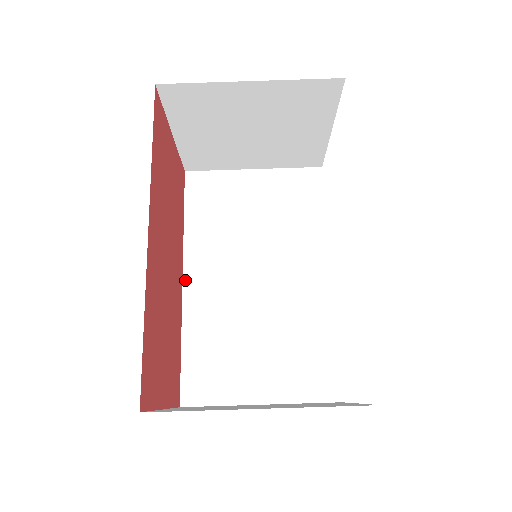
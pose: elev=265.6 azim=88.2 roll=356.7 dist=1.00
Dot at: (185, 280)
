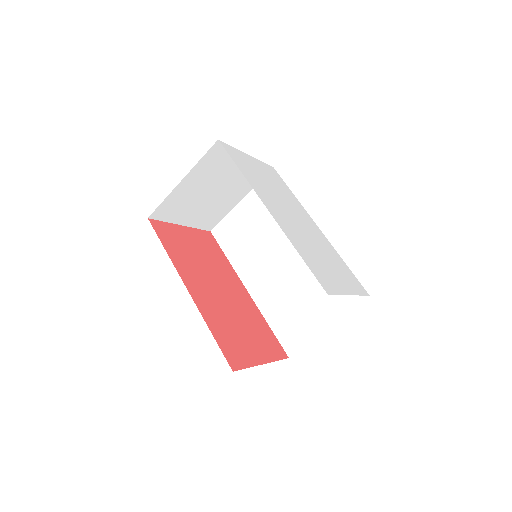
Dot at: (248, 290)
